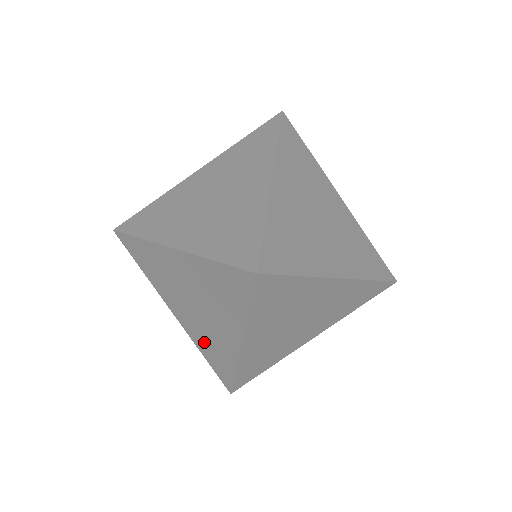
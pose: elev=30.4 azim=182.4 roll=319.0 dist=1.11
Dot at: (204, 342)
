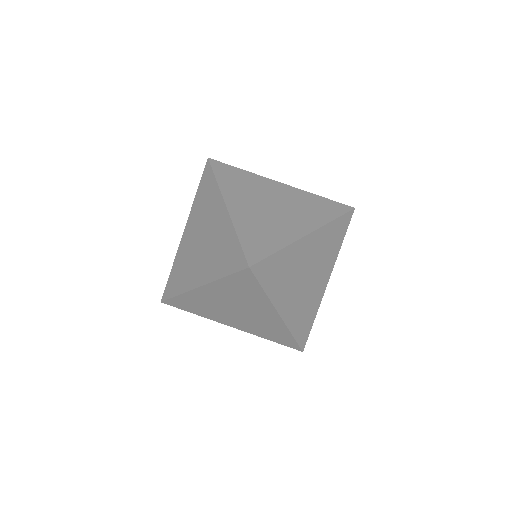
Dot at: (261, 331)
